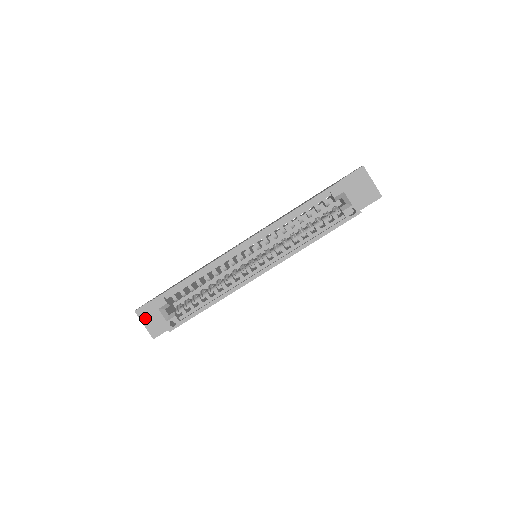
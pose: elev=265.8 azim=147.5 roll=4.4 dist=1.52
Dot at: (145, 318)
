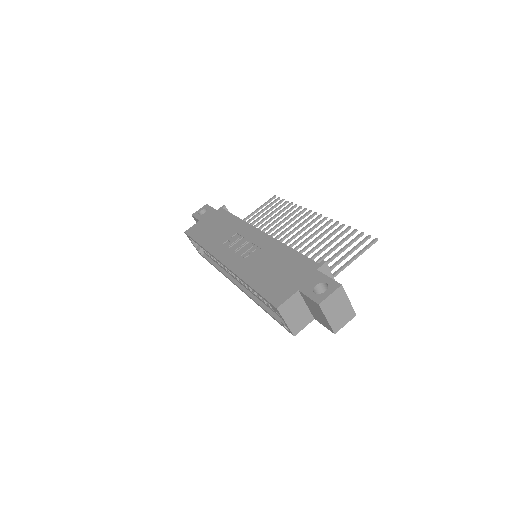
Dot at: occluded
